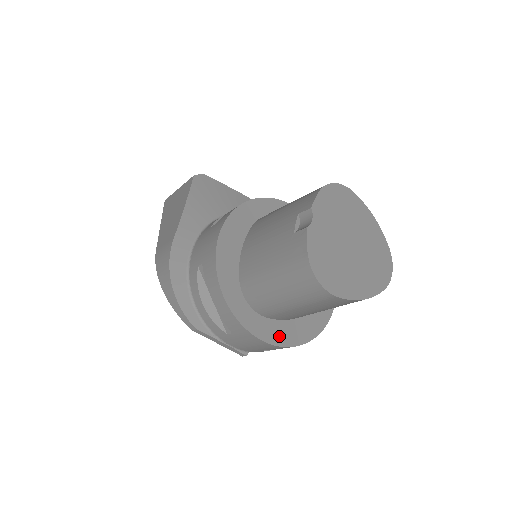
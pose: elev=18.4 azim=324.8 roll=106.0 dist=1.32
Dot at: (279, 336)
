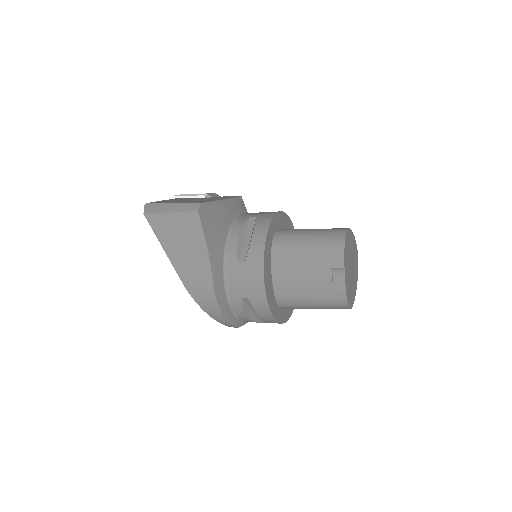
Dot at: (290, 310)
